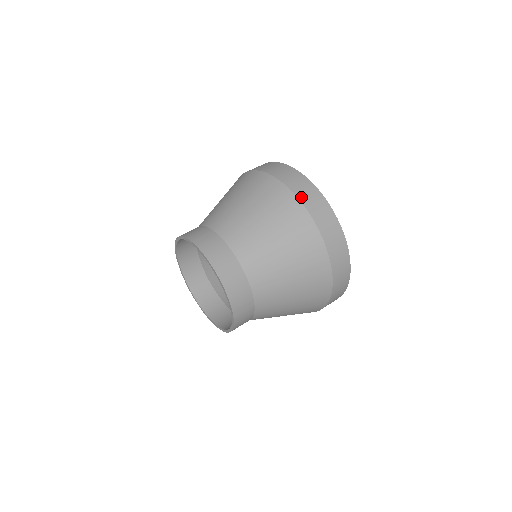
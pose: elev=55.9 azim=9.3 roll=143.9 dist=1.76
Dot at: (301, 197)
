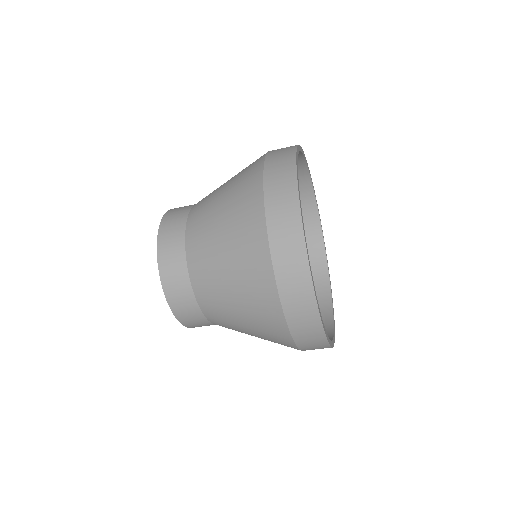
Dot at: (270, 215)
